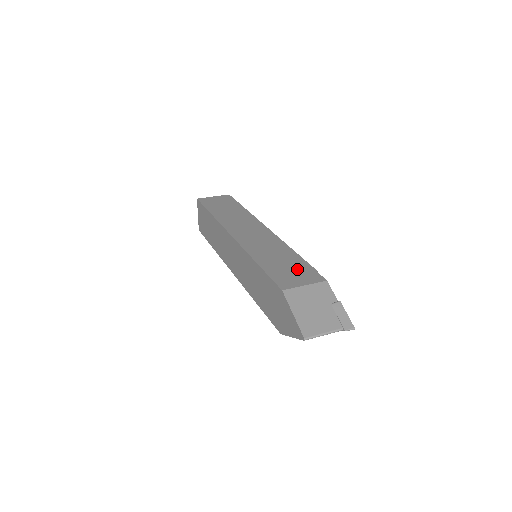
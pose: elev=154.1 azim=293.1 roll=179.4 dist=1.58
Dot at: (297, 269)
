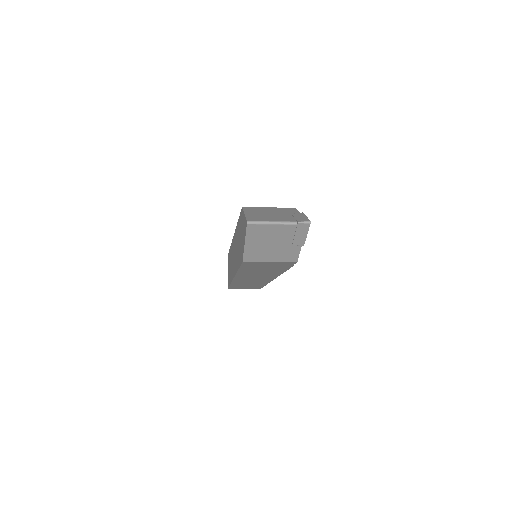
Dot at: occluded
